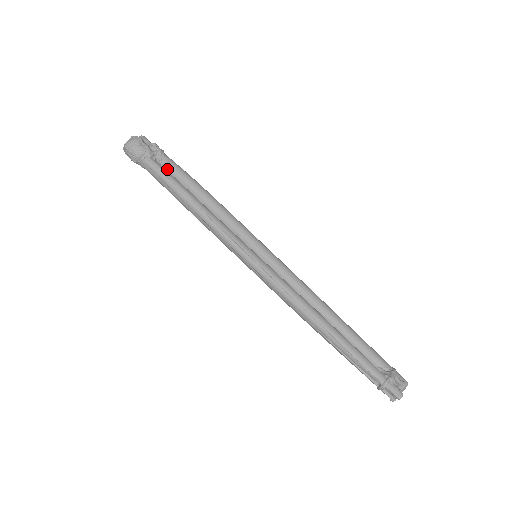
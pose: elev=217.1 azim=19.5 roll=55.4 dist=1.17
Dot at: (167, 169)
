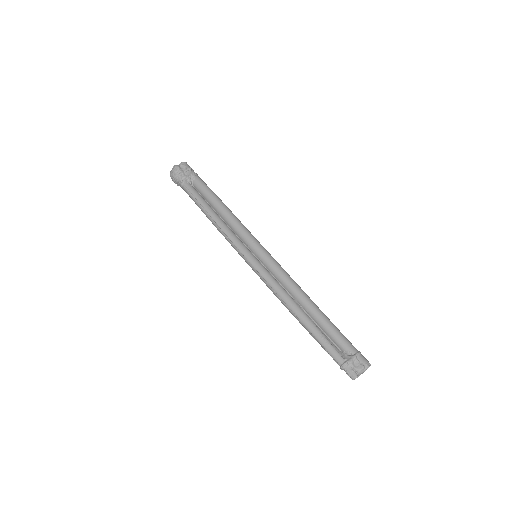
Dot at: (197, 189)
